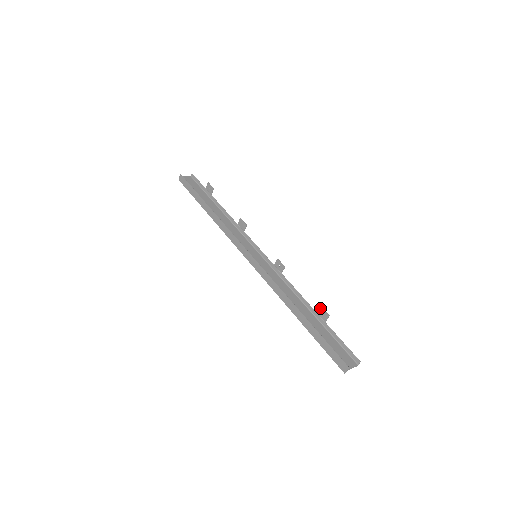
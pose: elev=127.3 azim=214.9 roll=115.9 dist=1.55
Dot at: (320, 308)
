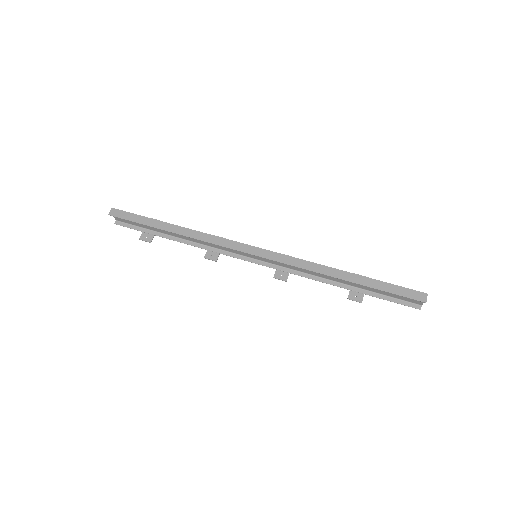
Dot at: occluded
